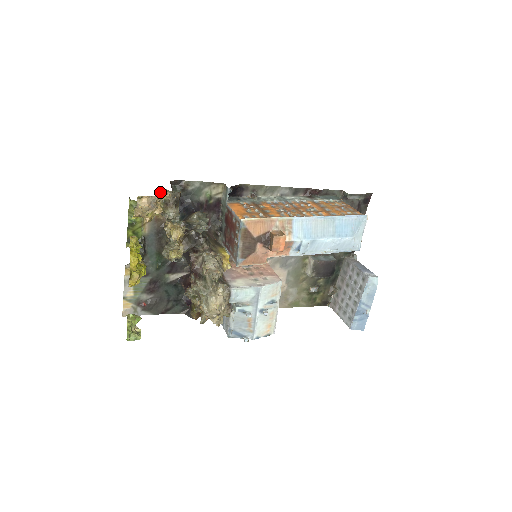
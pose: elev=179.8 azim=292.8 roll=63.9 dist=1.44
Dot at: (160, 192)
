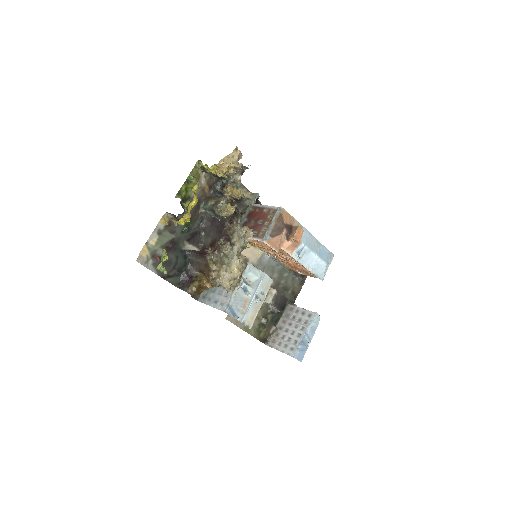
Dot at: occluded
